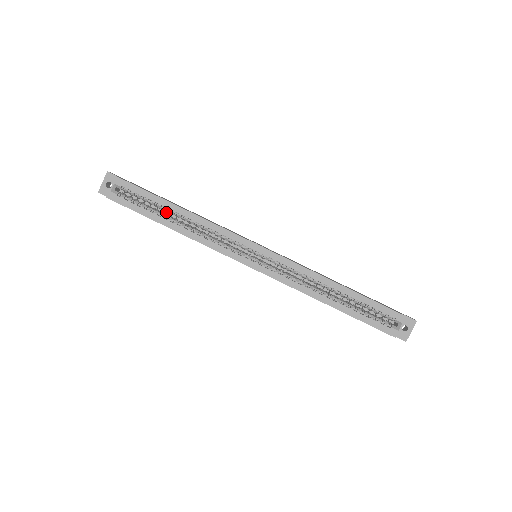
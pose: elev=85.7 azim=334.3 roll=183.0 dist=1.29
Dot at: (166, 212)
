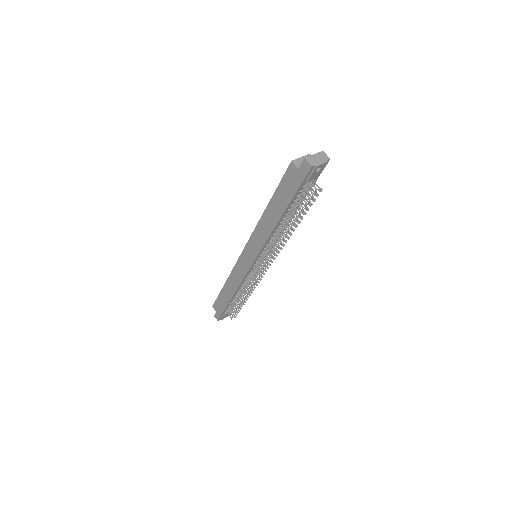
Dot at: occluded
